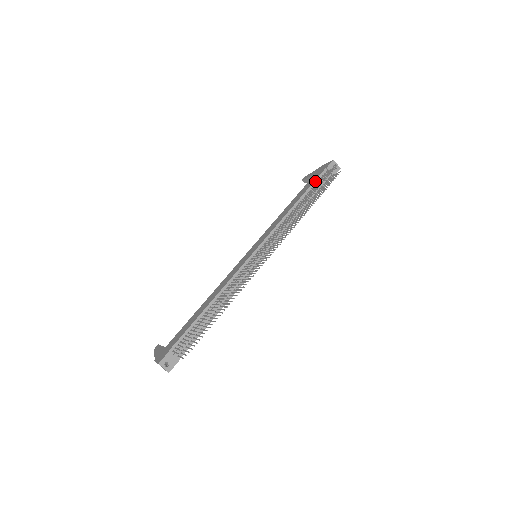
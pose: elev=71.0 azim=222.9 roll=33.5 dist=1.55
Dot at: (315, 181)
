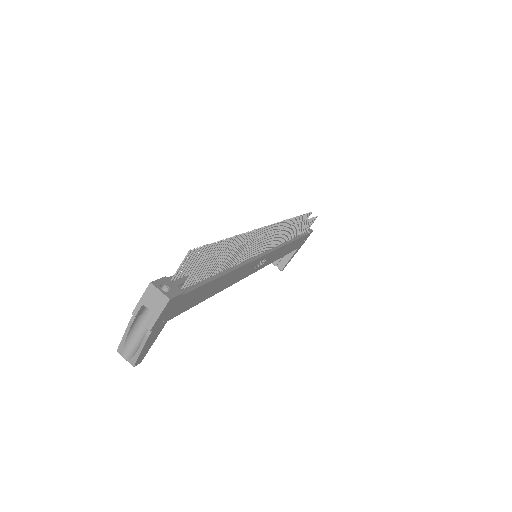
Dot at: occluded
